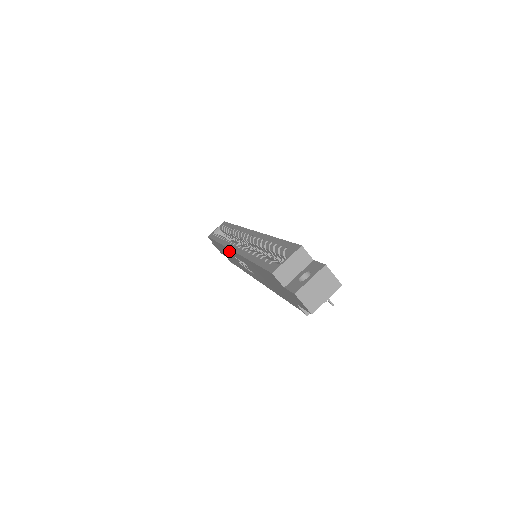
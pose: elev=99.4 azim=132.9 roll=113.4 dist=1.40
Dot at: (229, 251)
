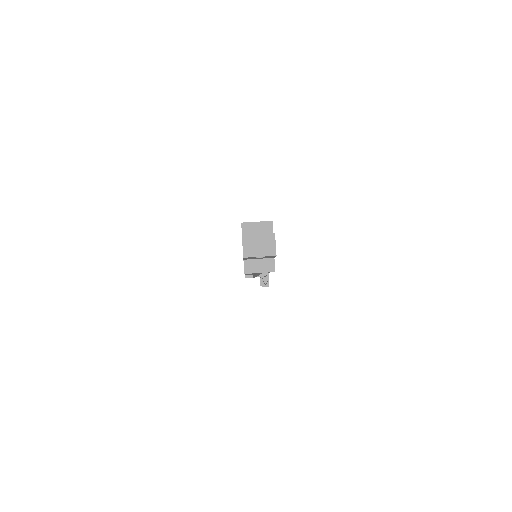
Dot at: occluded
